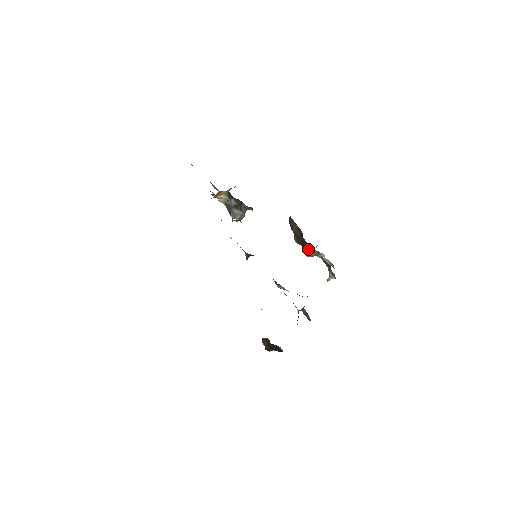
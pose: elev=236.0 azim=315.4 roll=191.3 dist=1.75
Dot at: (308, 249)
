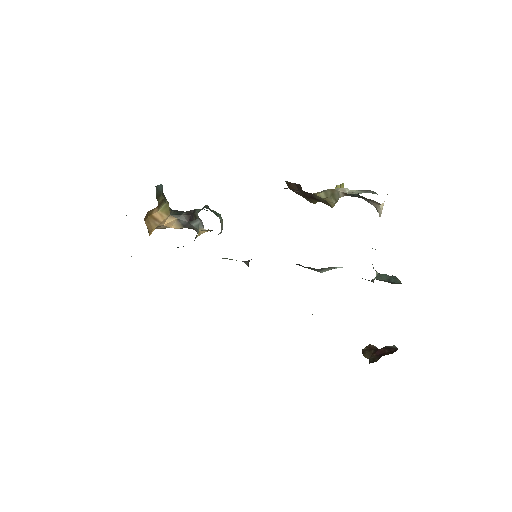
Dot at: (317, 198)
